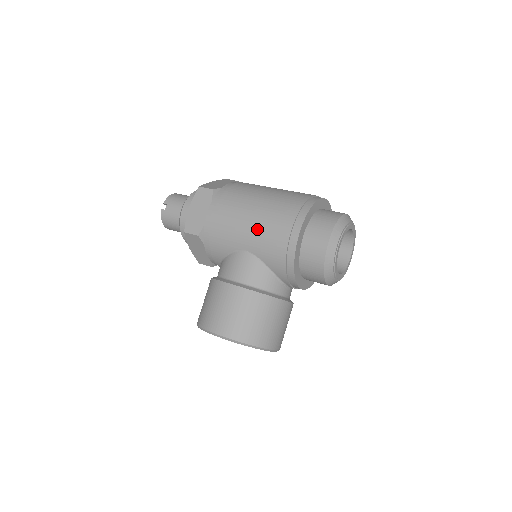
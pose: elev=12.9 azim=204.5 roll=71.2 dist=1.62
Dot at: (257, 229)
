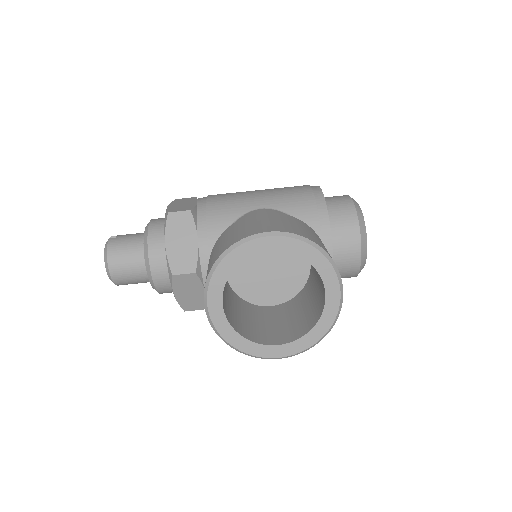
Dot at: (270, 191)
